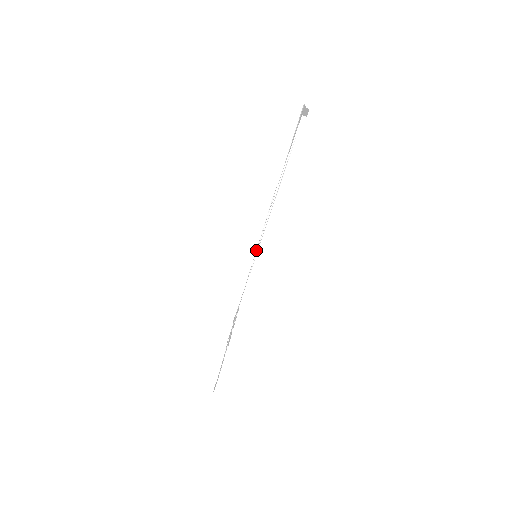
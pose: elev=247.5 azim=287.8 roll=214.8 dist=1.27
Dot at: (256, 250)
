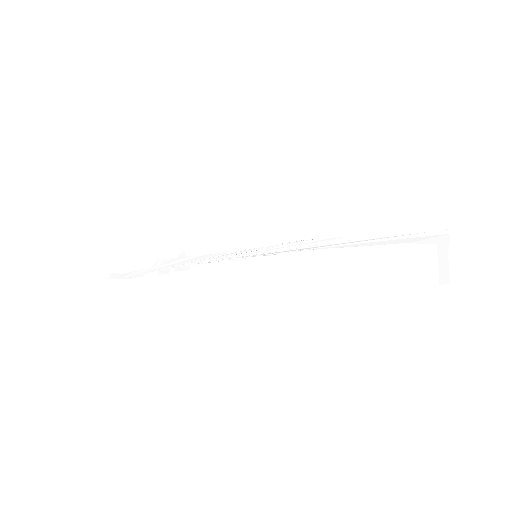
Dot at: (261, 249)
